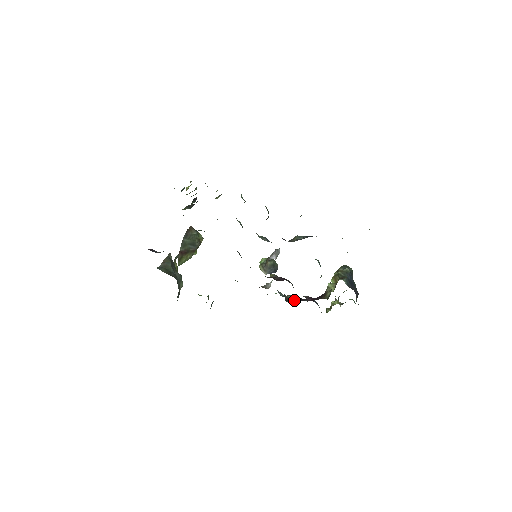
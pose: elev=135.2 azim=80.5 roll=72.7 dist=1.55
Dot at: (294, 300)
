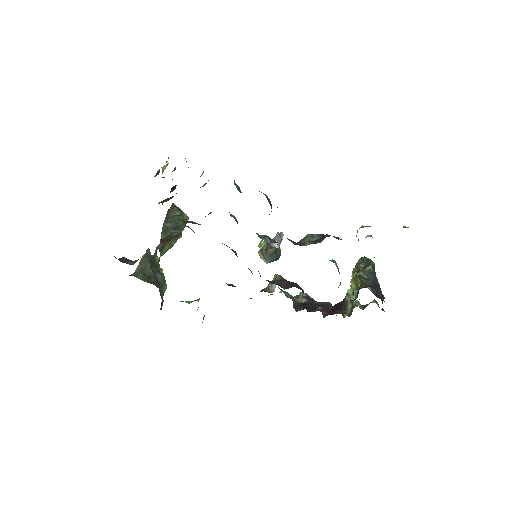
Dot at: (305, 308)
